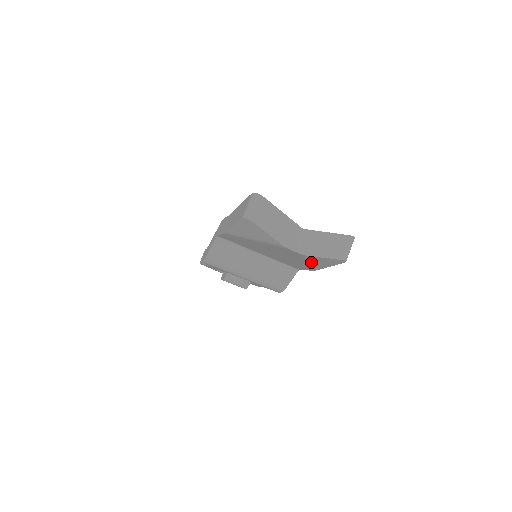
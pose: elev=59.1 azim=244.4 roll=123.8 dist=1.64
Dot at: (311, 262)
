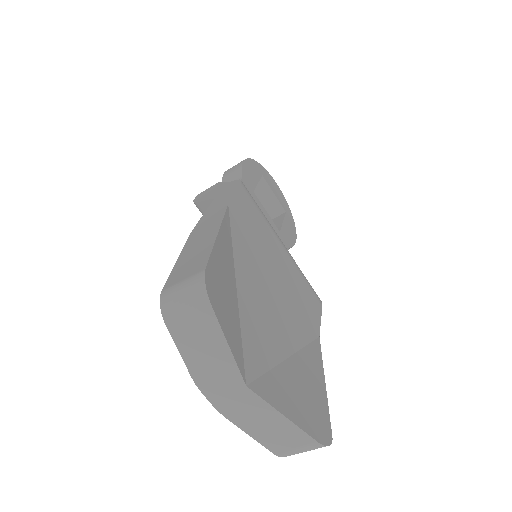
Dot at: occluded
